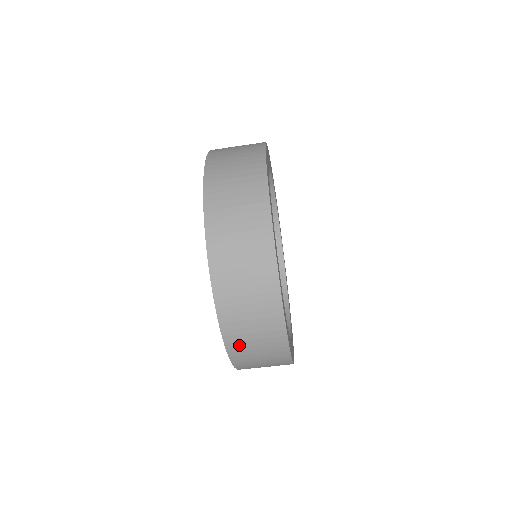
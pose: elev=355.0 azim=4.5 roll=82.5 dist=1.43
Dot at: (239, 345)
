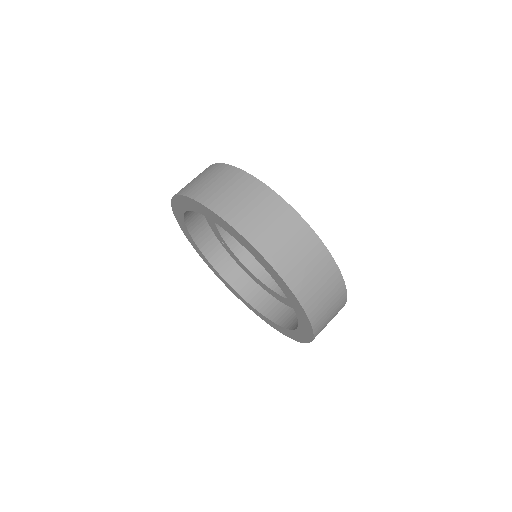
Dot at: (280, 257)
